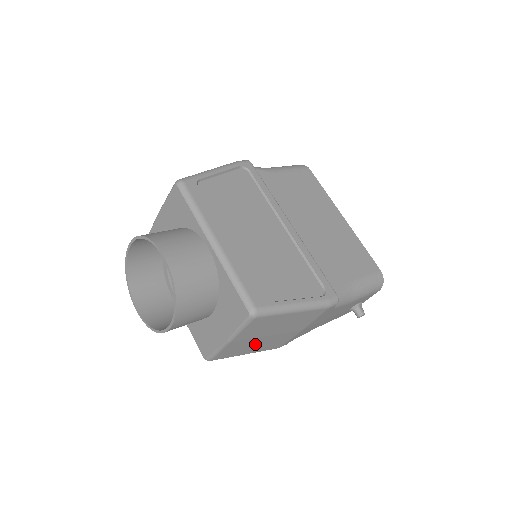
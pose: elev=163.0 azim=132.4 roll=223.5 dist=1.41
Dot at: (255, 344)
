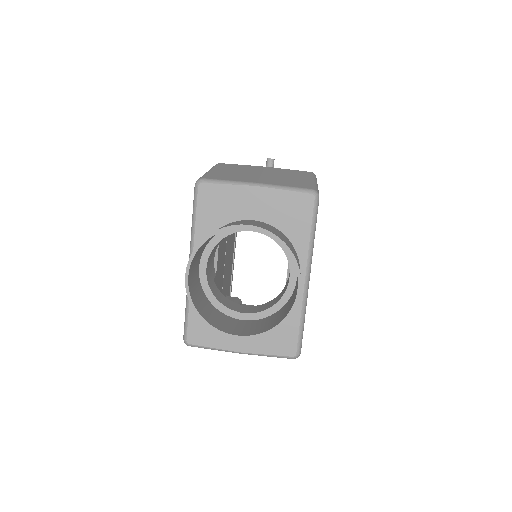
Dot at: occluded
